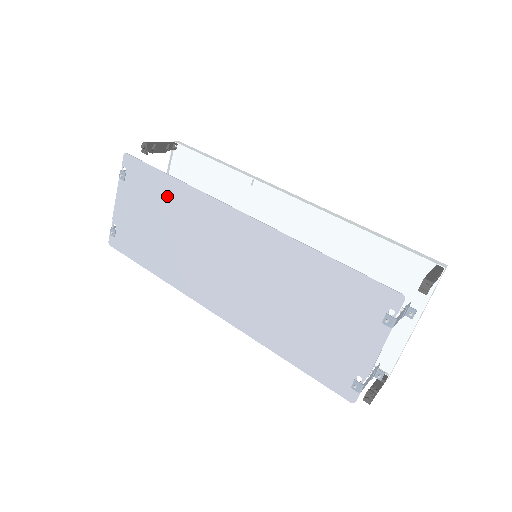
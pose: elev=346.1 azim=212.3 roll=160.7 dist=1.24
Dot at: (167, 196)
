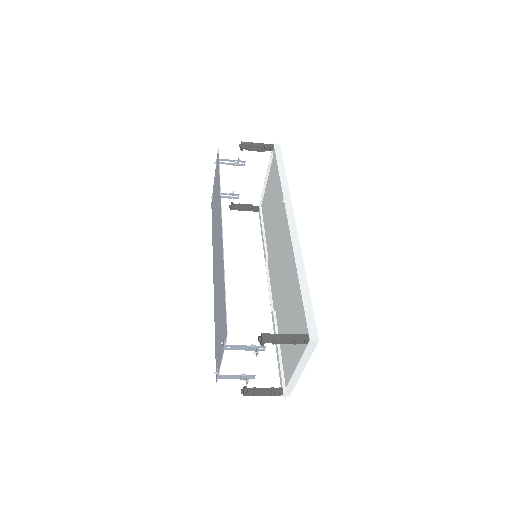
Dot at: occluded
